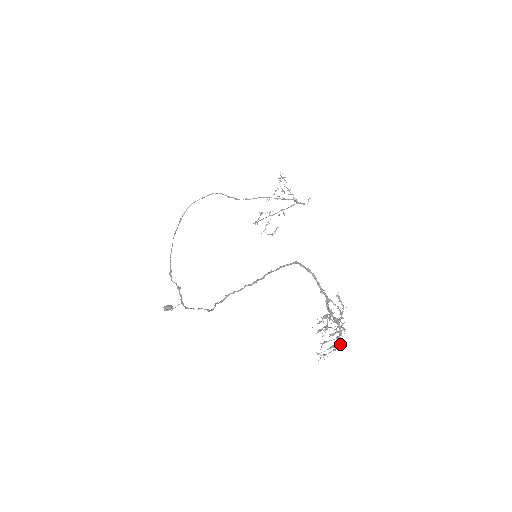
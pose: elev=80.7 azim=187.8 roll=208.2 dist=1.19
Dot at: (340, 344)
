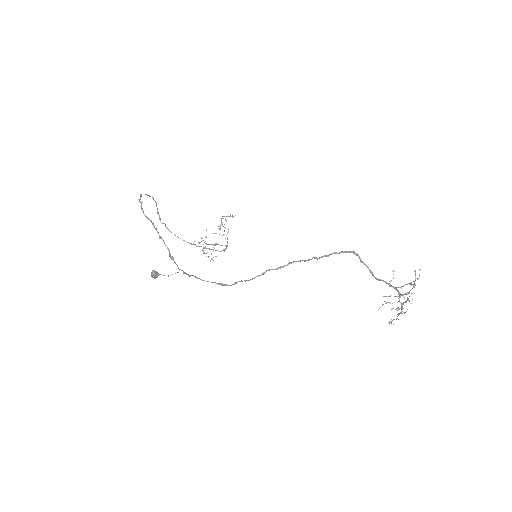
Dot at: occluded
